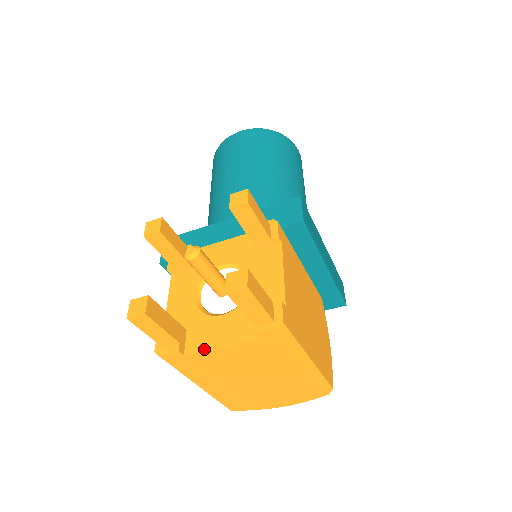
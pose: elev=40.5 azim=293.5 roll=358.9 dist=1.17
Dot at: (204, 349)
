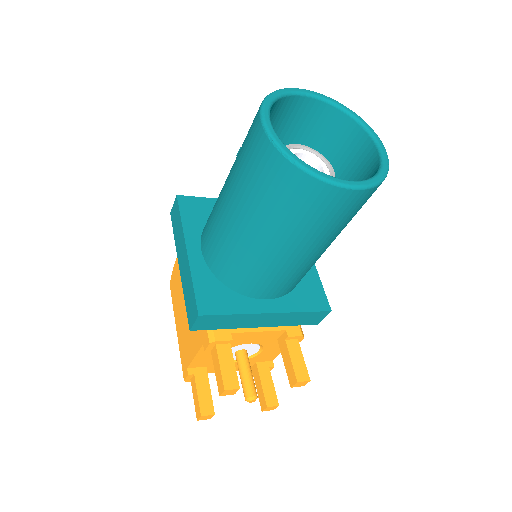
Dot at: occluded
